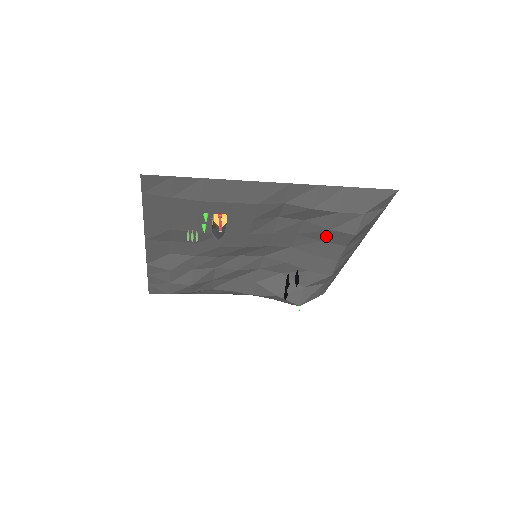
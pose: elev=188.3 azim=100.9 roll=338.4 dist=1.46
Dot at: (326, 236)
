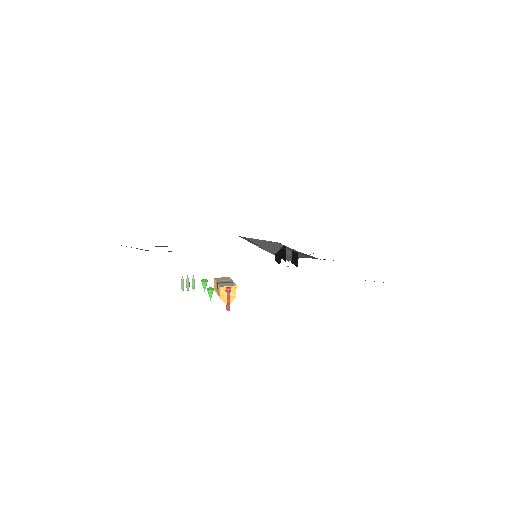
Dot at: occluded
